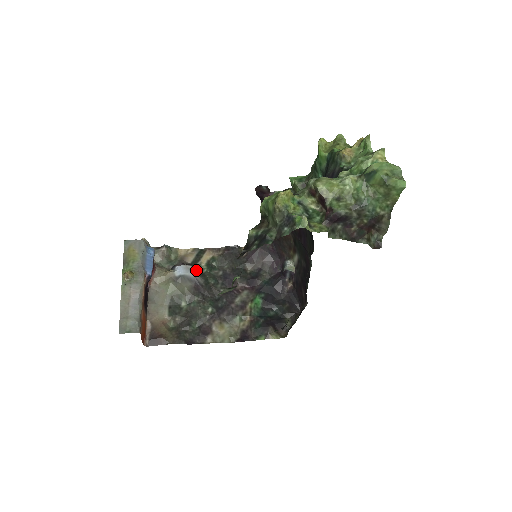
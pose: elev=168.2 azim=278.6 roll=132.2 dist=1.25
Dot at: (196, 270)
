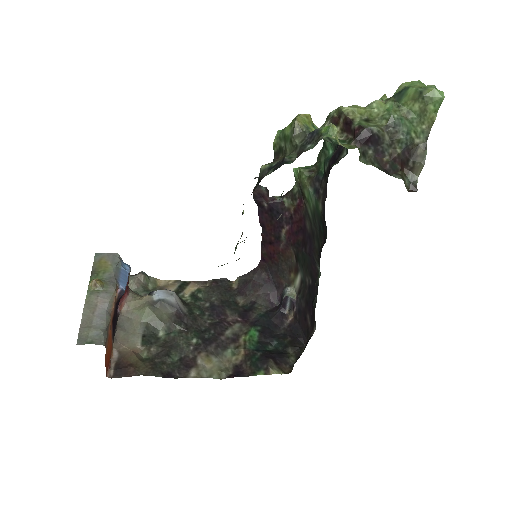
Dot at: (178, 297)
